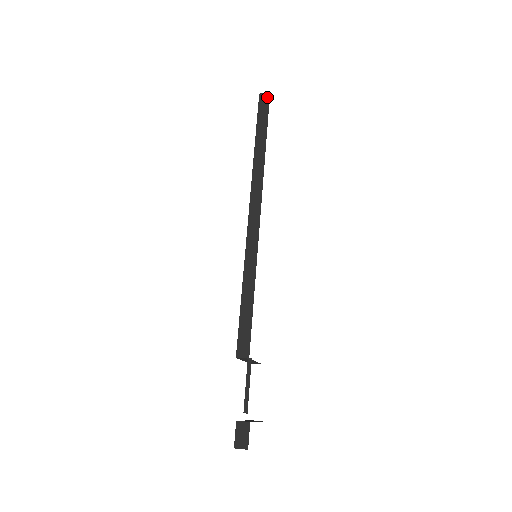
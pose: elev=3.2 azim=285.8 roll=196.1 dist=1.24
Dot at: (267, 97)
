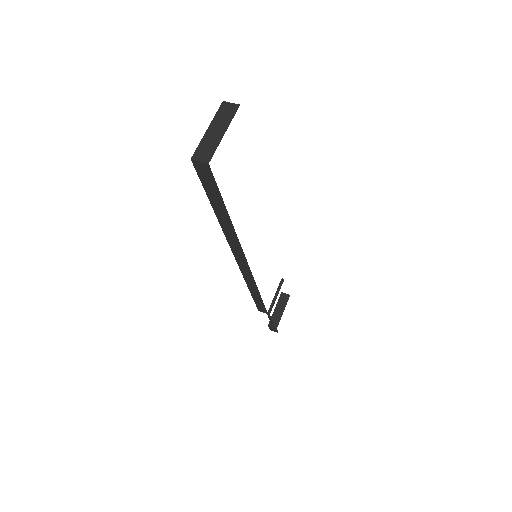
Dot at: (206, 169)
